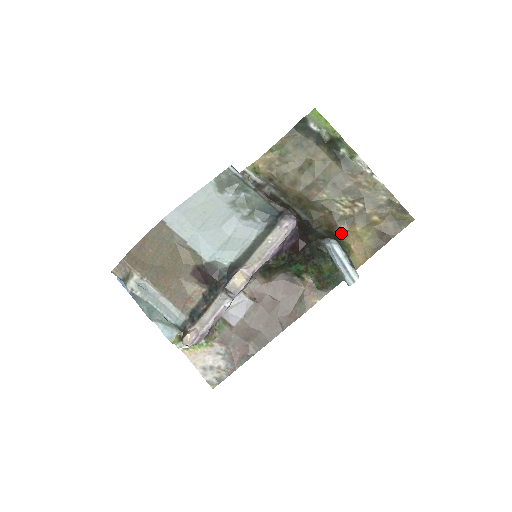
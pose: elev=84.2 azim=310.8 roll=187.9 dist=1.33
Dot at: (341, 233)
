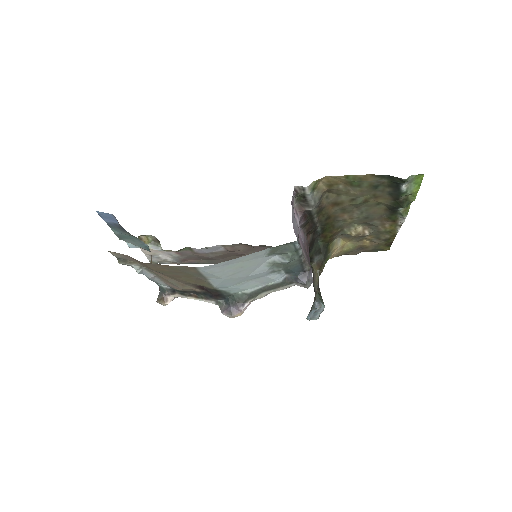
Dot at: (334, 242)
